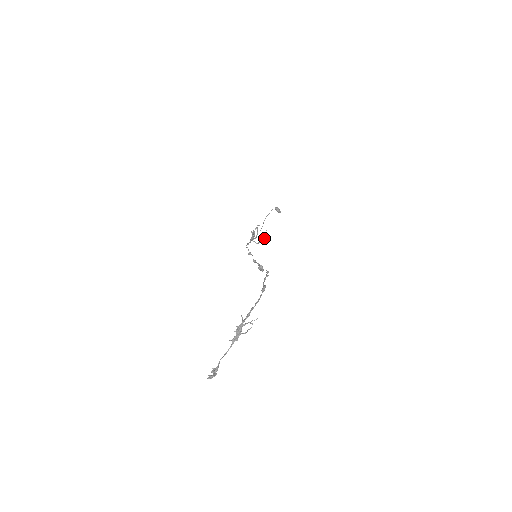
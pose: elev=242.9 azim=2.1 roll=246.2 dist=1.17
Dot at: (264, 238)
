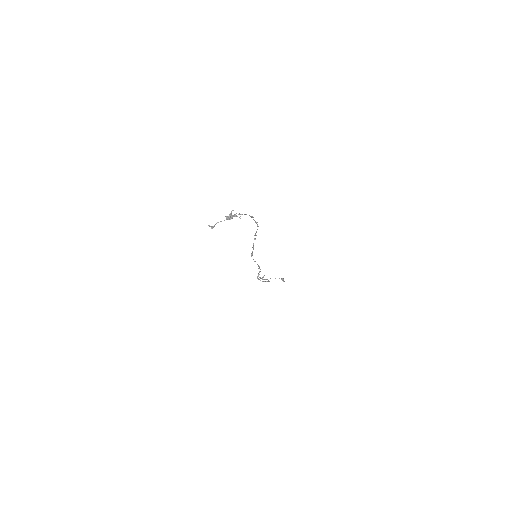
Dot at: (267, 281)
